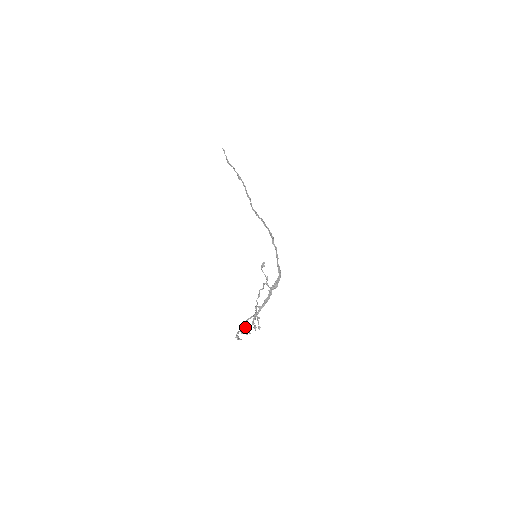
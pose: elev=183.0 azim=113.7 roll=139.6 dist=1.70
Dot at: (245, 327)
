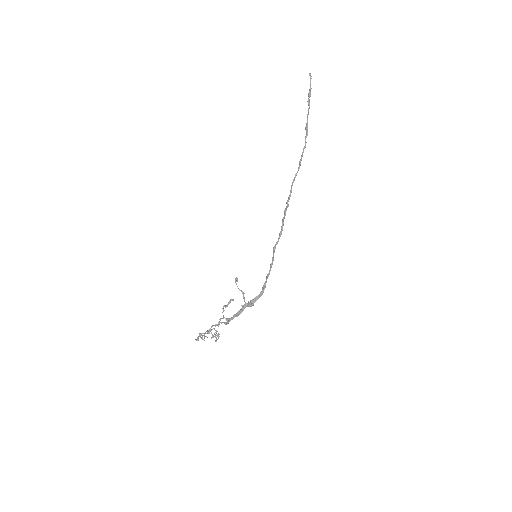
Dot at: occluded
